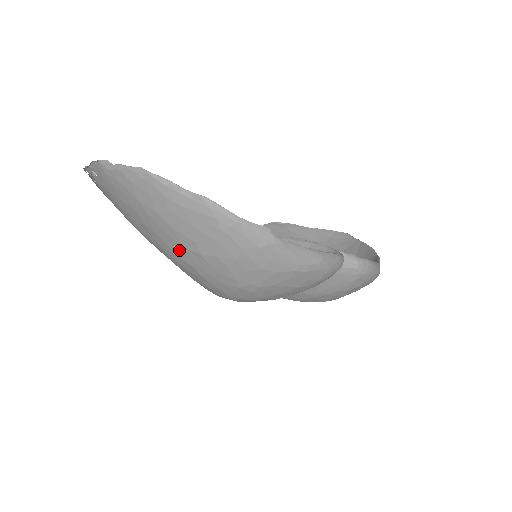
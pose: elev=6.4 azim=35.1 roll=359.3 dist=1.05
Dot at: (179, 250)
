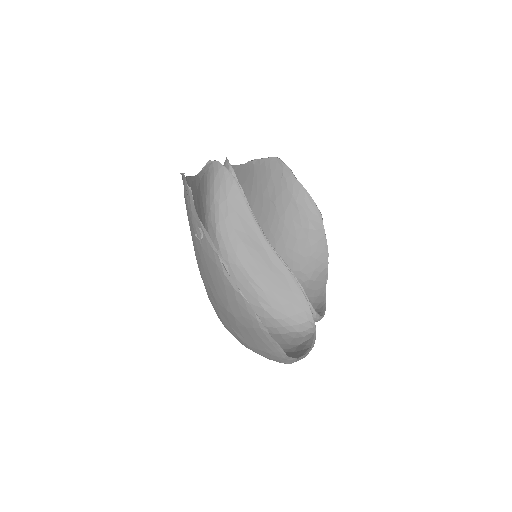
Dot at: (225, 320)
